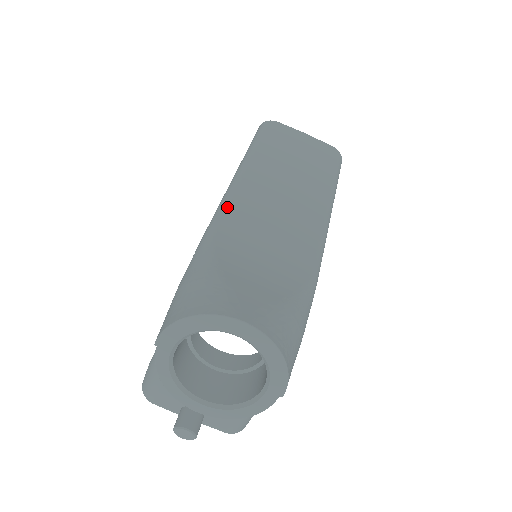
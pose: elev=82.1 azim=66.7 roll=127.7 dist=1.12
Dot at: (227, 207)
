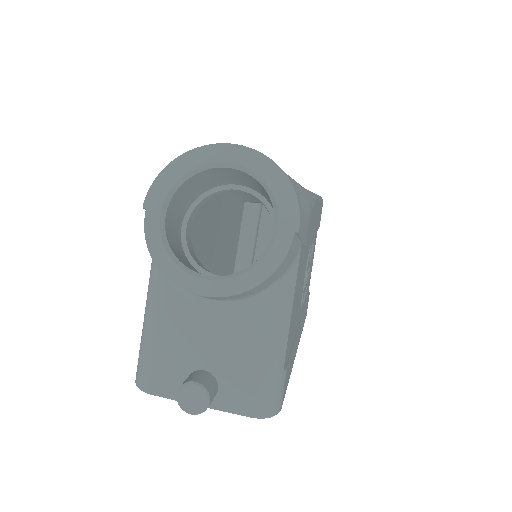
Dot at: occluded
